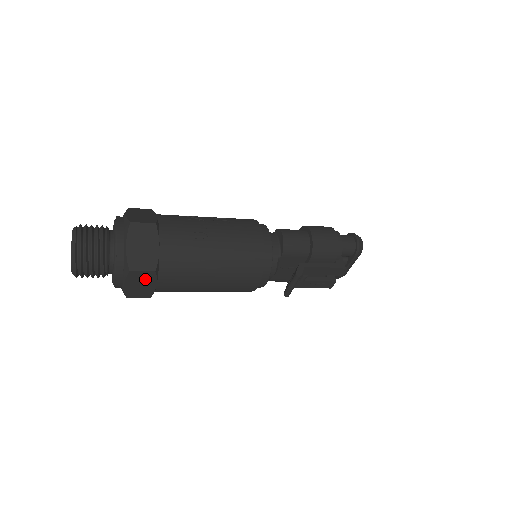
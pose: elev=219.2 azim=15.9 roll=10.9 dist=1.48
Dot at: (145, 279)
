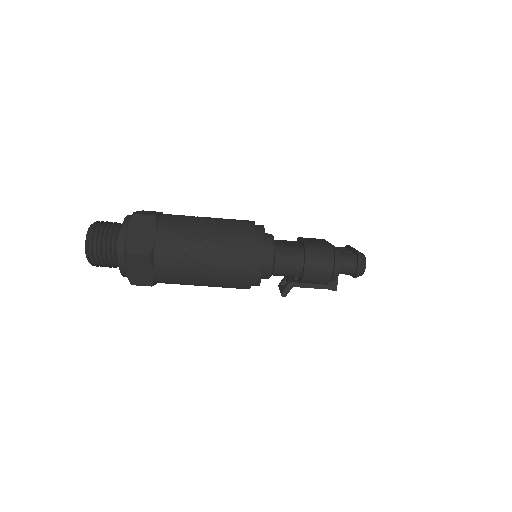
Dot at: occluded
